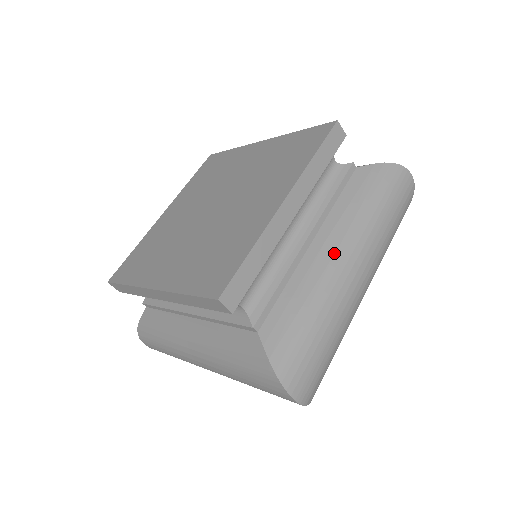
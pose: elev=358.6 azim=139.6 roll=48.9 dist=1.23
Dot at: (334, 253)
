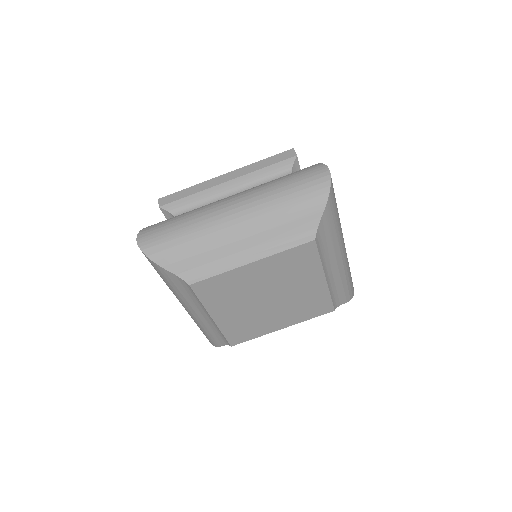
Dot at: occluded
